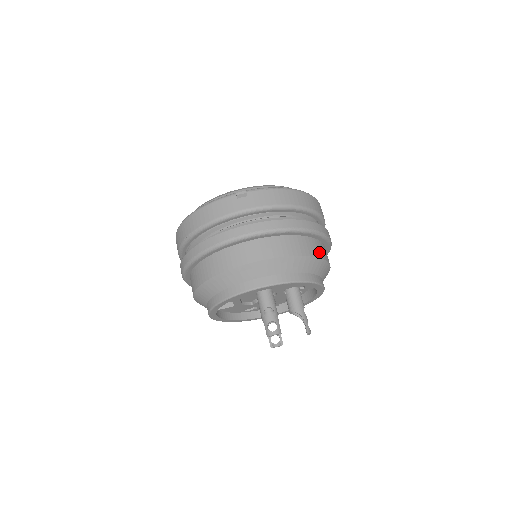
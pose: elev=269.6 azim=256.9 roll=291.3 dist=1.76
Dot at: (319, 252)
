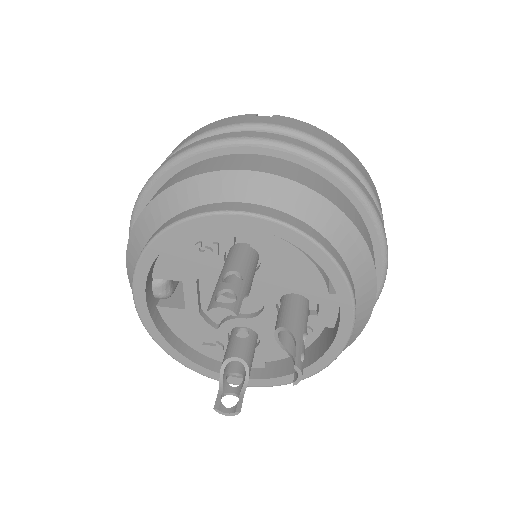
Dot at: (362, 231)
